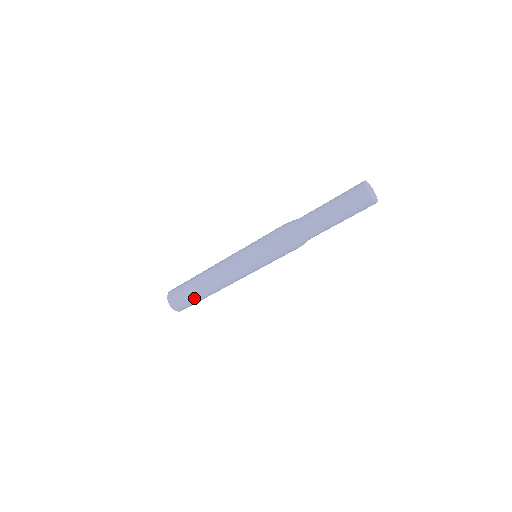
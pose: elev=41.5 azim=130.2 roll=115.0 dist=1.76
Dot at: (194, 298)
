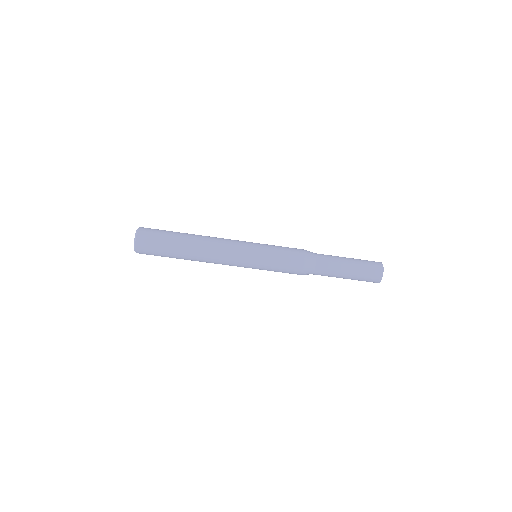
Dot at: (169, 256)
